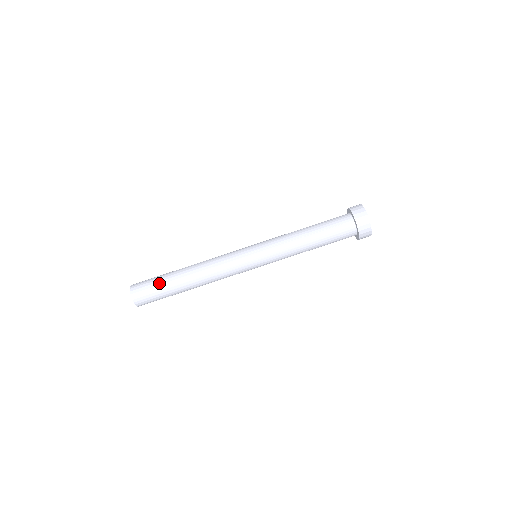
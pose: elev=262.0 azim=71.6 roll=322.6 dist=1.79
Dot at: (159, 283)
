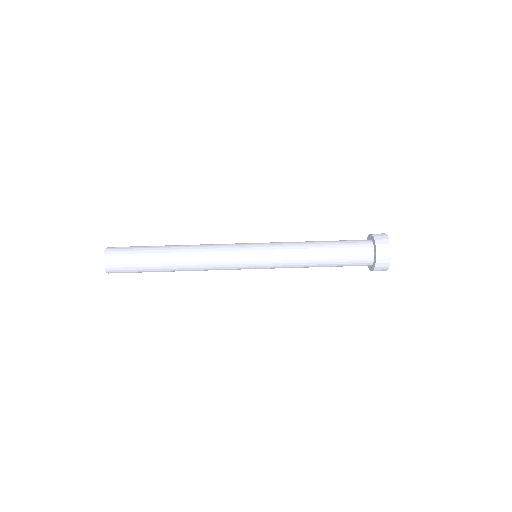
Dot at: (140, 255)
